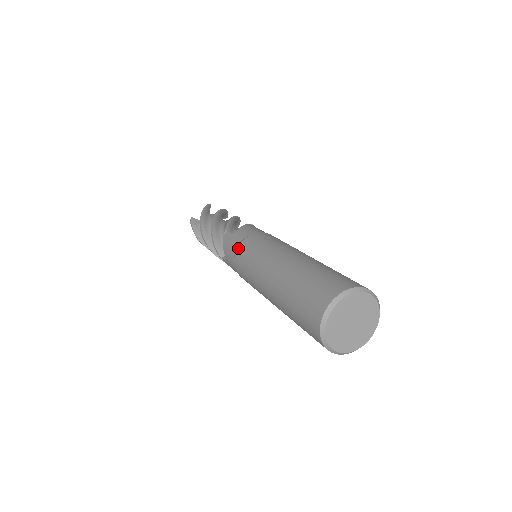
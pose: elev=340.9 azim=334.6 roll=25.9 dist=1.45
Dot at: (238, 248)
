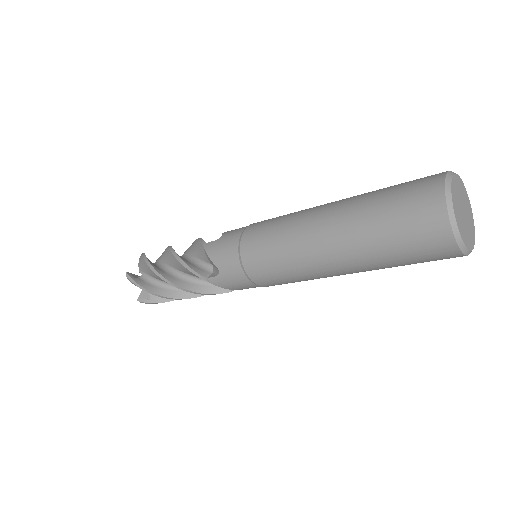
Dot at: occluded
